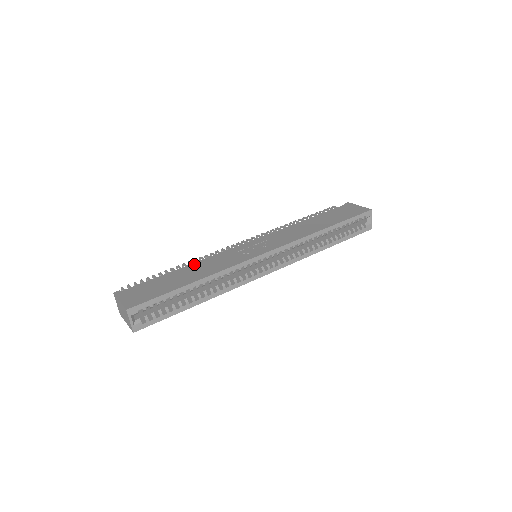
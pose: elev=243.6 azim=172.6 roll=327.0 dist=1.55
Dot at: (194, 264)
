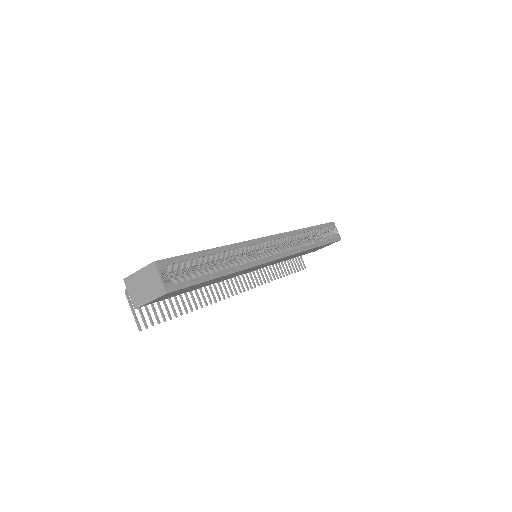
Dot at: occluded
